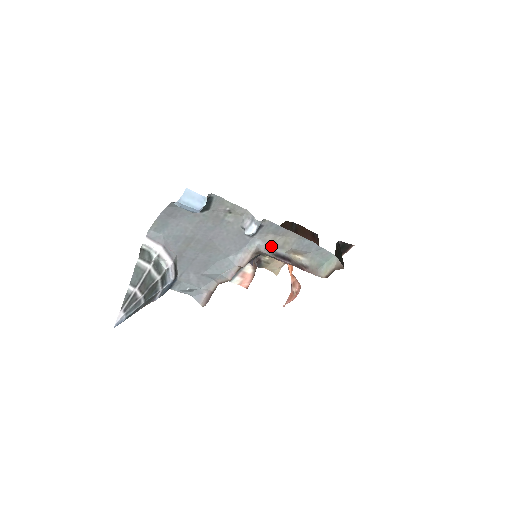
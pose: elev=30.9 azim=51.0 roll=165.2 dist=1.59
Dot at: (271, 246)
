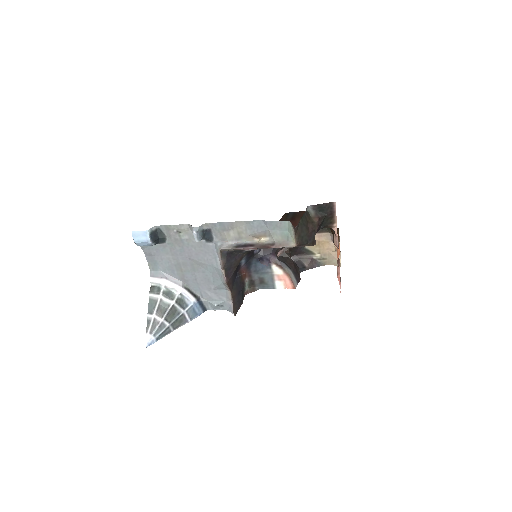
Dot at: (231, 241)
